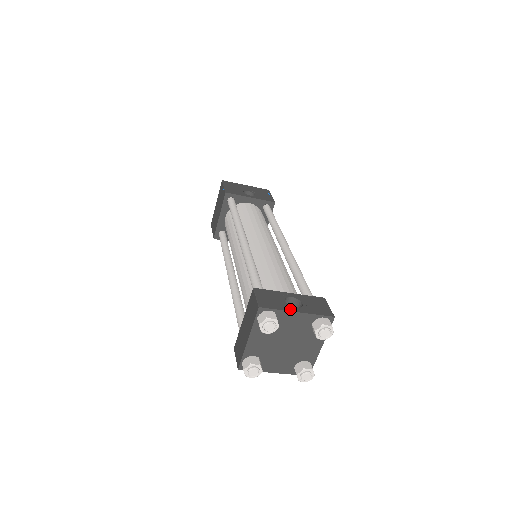
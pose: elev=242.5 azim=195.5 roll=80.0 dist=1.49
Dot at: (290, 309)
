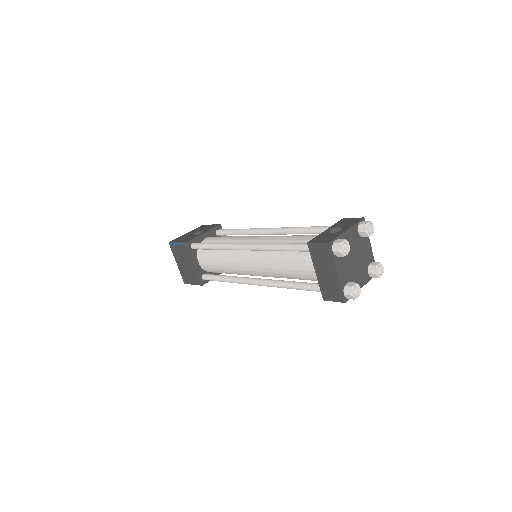
Dot at: (342, 232)
